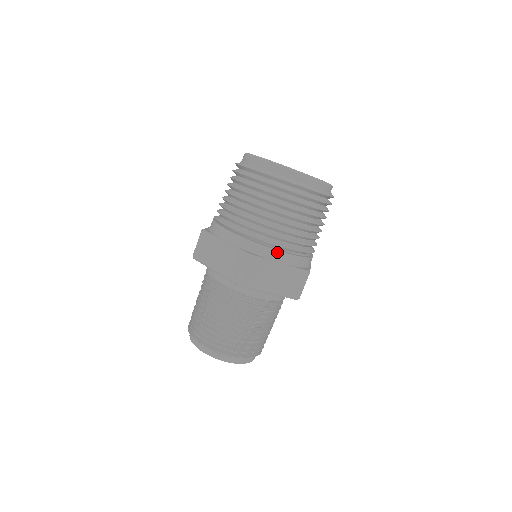
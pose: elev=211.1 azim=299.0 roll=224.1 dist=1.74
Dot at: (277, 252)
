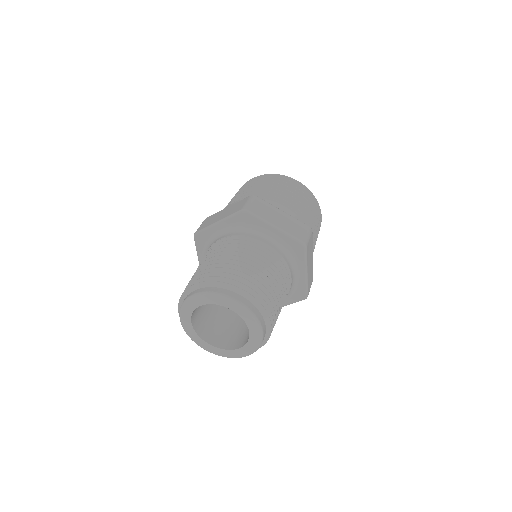
Dot at: (278, 204)
